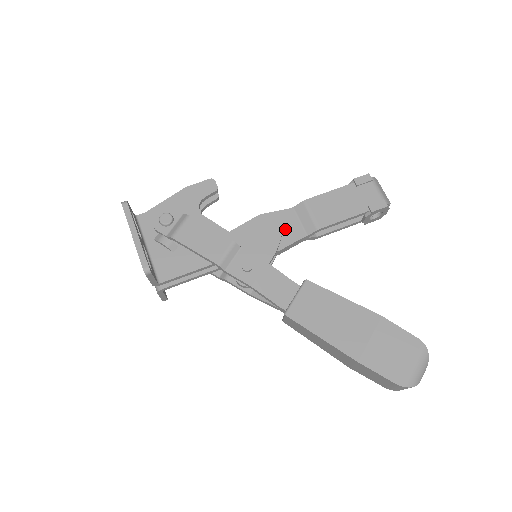
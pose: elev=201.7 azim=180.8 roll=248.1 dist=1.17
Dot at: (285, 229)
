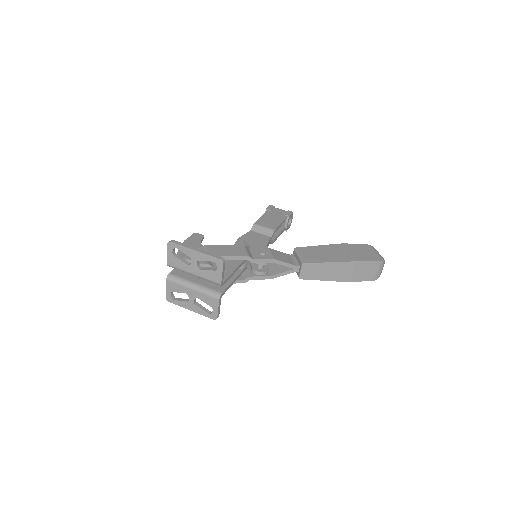
Dot at: occluded
